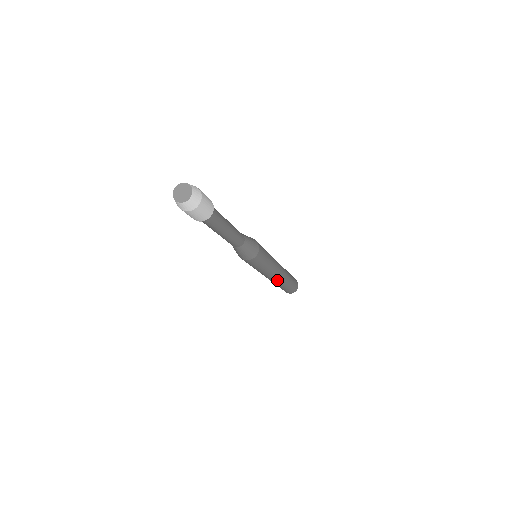
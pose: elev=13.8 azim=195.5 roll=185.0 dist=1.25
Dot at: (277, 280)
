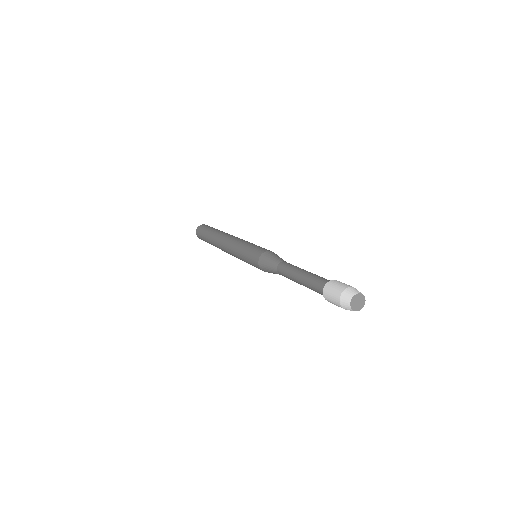
Dot at: occluded
